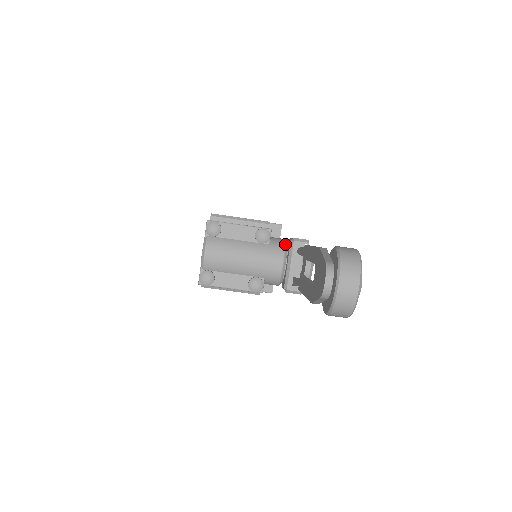
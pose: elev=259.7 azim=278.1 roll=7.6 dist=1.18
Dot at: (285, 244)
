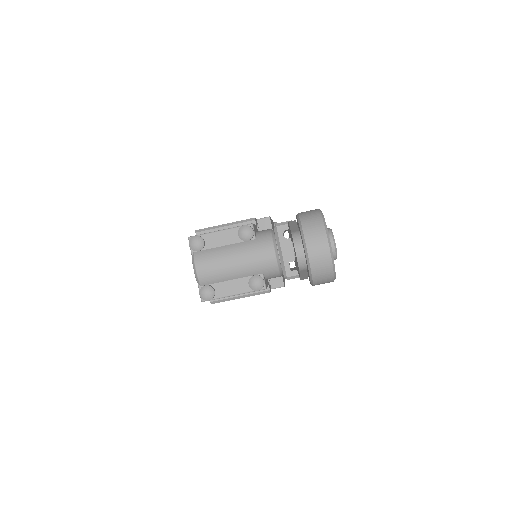
Dot at: (271, 233)
